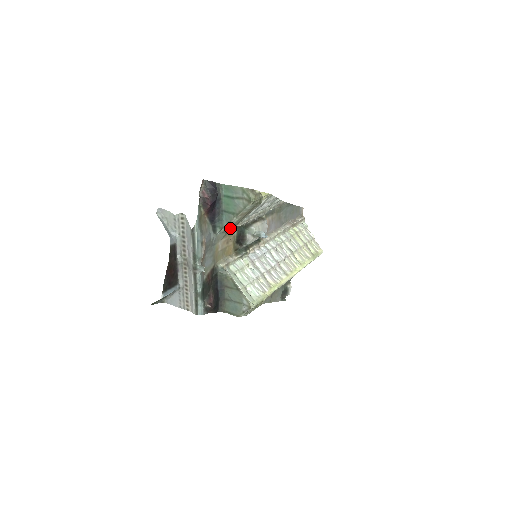
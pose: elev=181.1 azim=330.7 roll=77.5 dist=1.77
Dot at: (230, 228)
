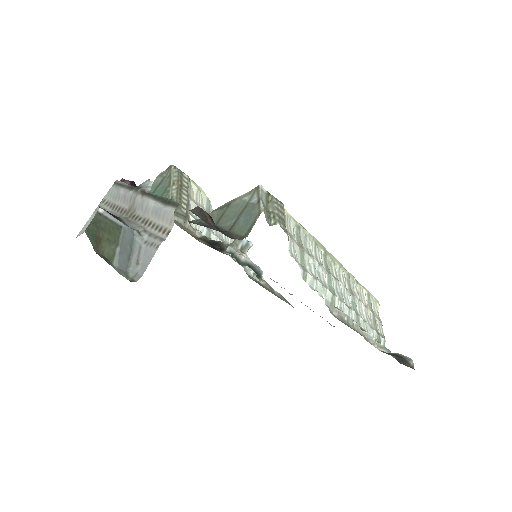
Dot at: (177, 208)
